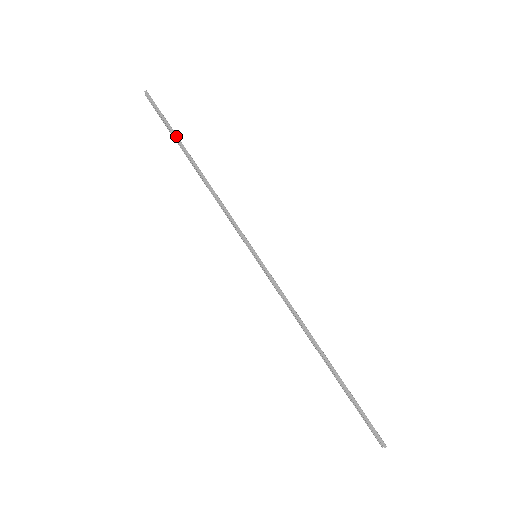
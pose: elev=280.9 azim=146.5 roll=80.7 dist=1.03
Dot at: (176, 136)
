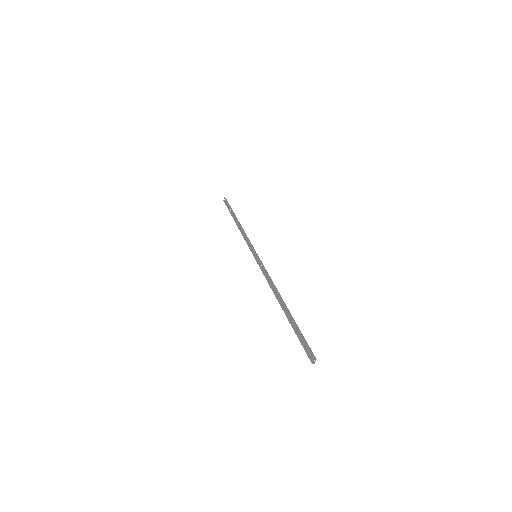
Dot at: occluded
